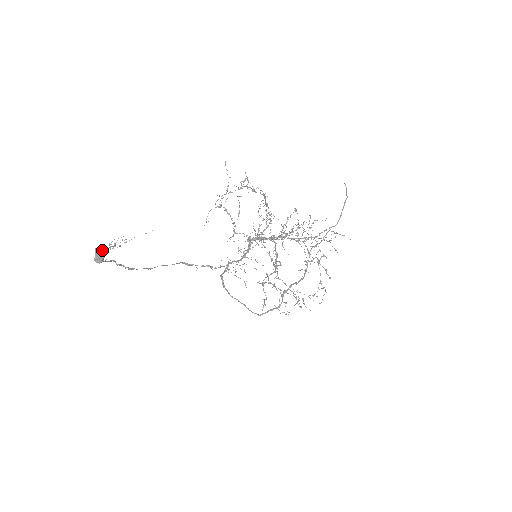
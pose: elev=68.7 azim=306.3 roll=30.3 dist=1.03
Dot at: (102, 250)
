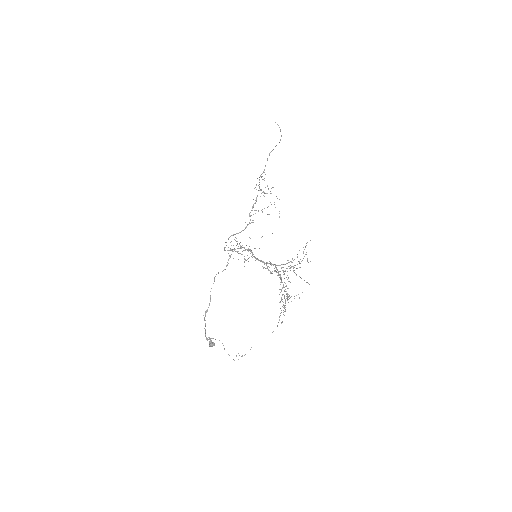
Dot at: (213, 344)
